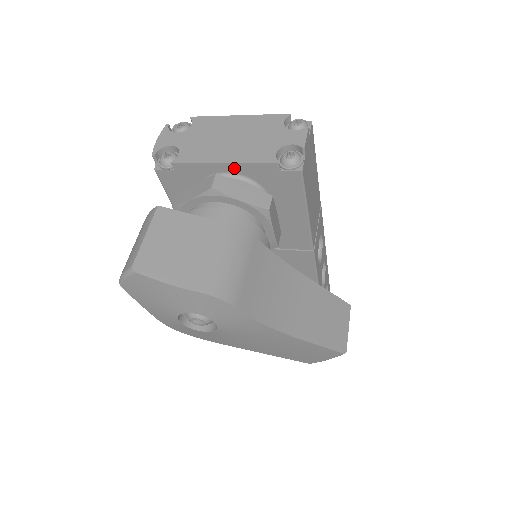
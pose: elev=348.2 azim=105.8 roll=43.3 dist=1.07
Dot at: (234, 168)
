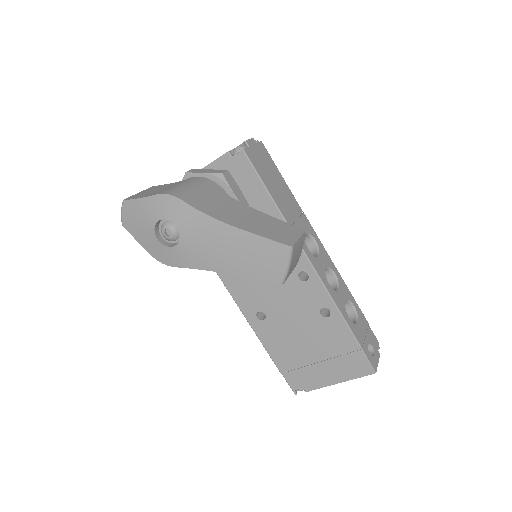
Dot at: occluded
